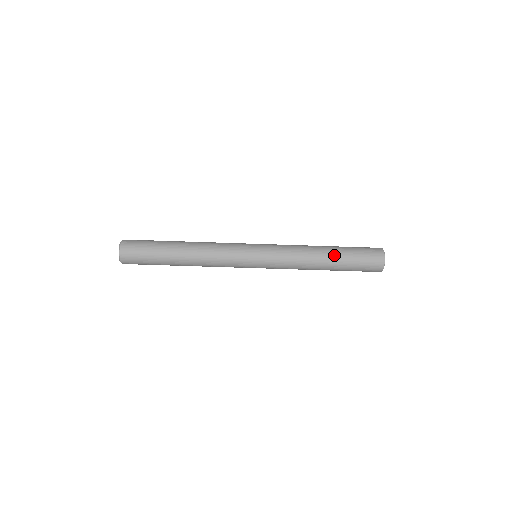
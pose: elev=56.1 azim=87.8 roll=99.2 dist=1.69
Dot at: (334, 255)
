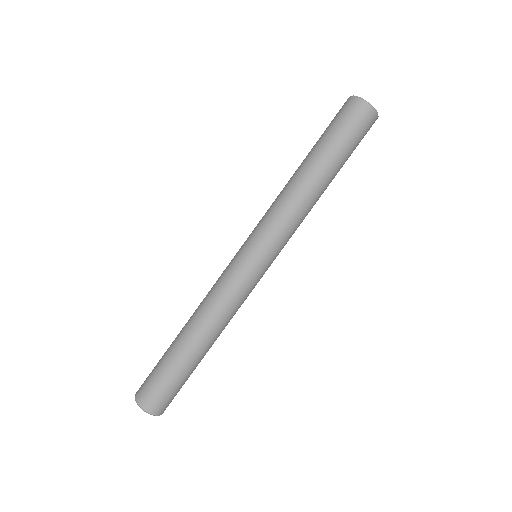
Dot at: (309, 157)
